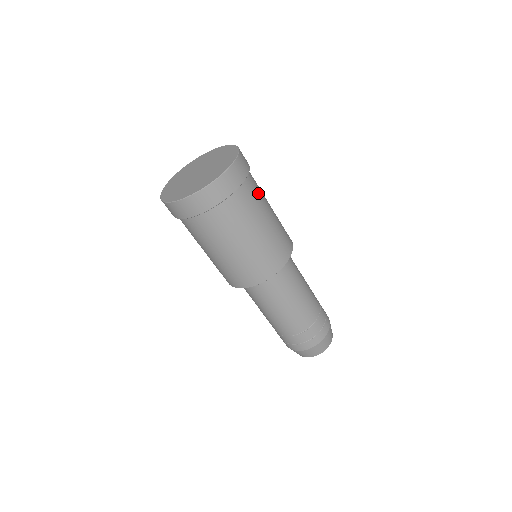
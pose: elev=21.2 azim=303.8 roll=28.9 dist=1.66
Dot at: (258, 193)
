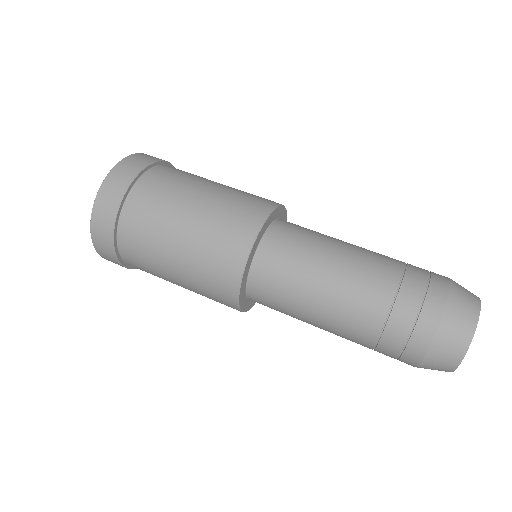
Dot at: (169, 184)
